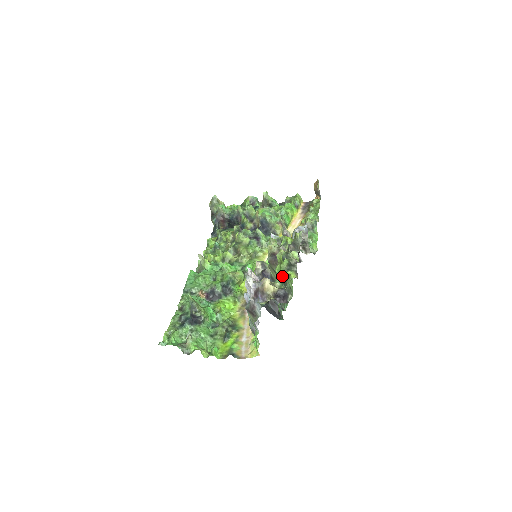
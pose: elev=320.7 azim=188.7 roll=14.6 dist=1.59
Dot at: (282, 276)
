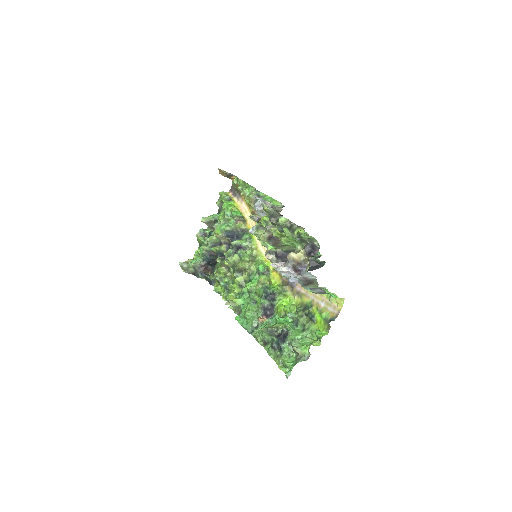
Dot at: (296, 240)
